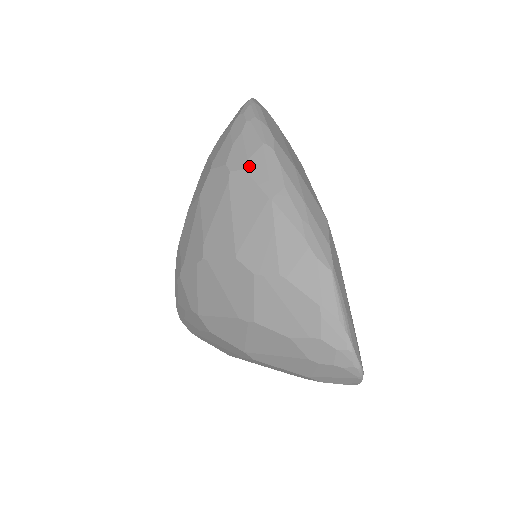
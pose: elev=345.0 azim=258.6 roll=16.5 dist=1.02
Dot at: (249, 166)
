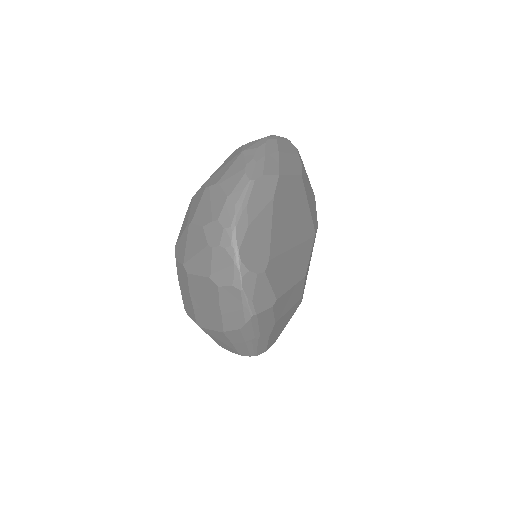
Dot at: (247, 144)
